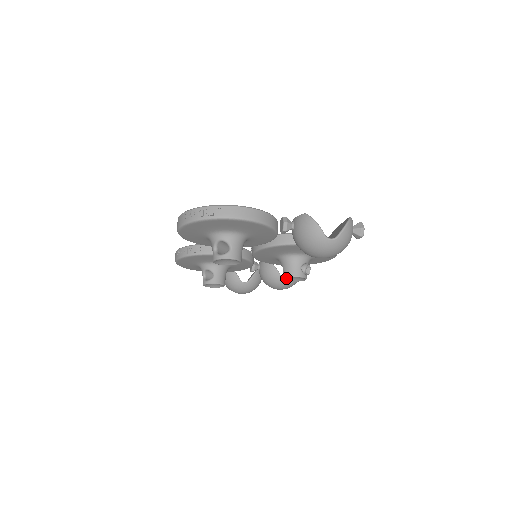
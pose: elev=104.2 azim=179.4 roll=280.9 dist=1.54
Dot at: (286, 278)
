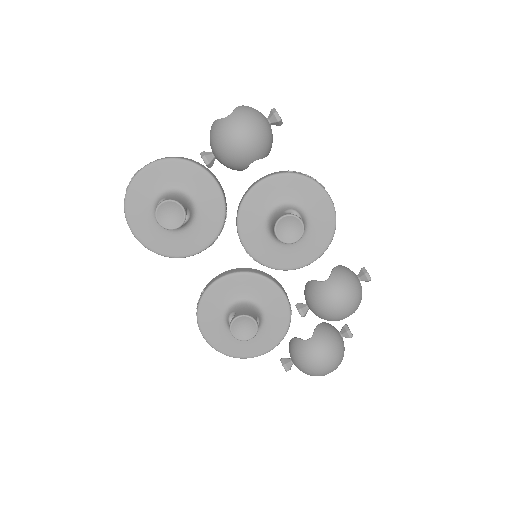
Dot at: (282, 236)
